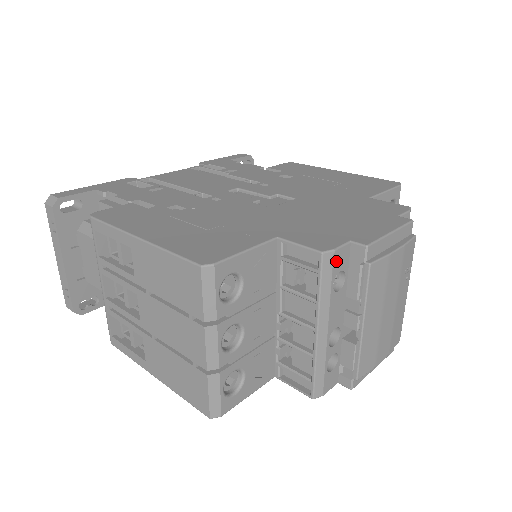
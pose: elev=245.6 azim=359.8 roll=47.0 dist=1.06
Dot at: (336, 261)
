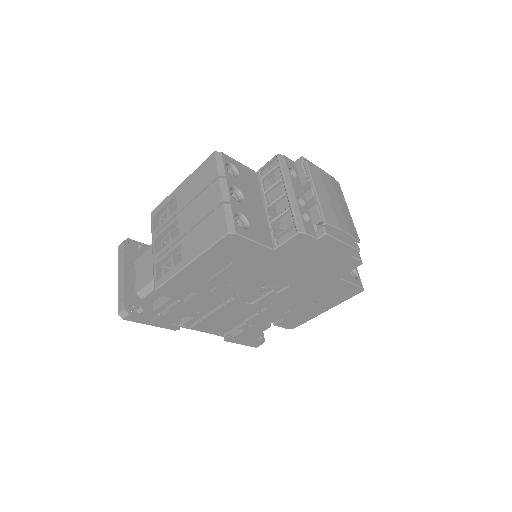
Dot at: (287, 161)
